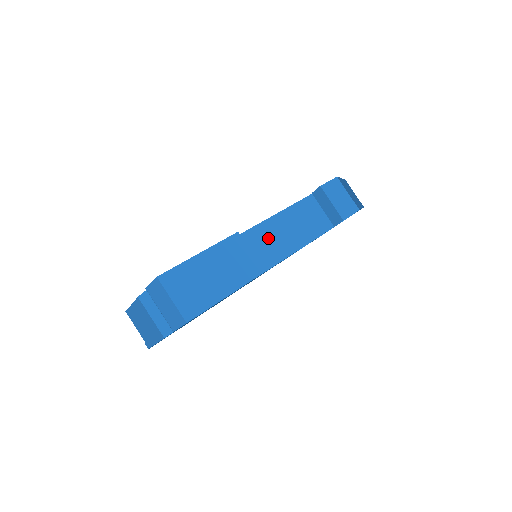
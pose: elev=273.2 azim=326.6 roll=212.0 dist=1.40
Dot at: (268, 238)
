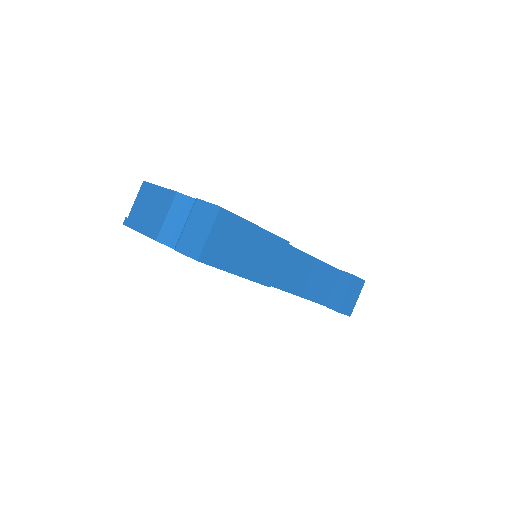
Dot at: (290, 264)
